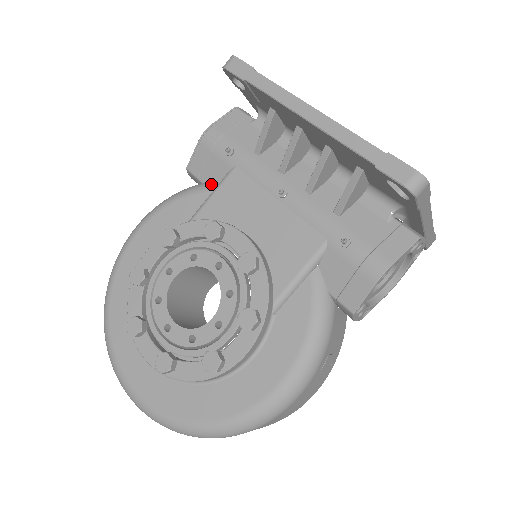
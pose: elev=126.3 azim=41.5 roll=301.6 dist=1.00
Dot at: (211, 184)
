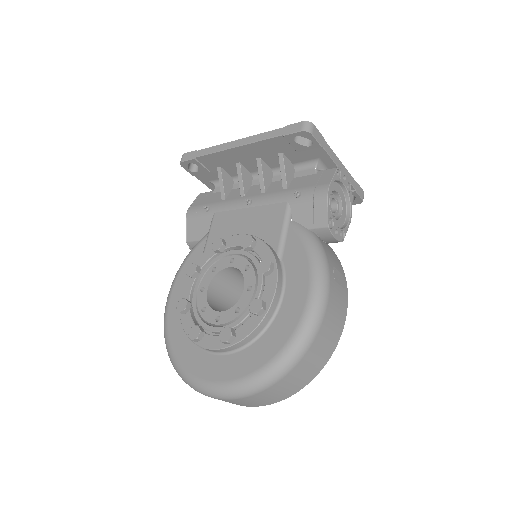
Dot at: (205, 235)
